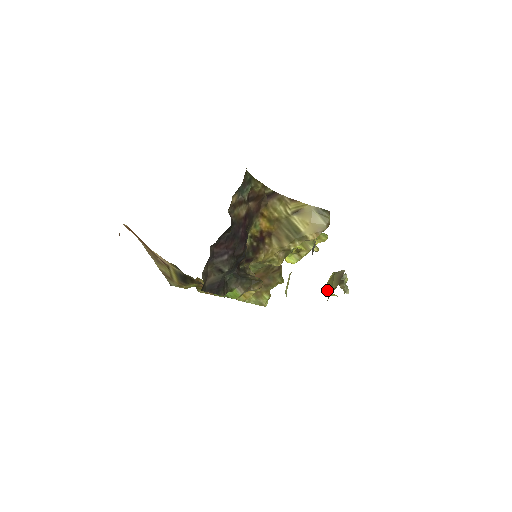
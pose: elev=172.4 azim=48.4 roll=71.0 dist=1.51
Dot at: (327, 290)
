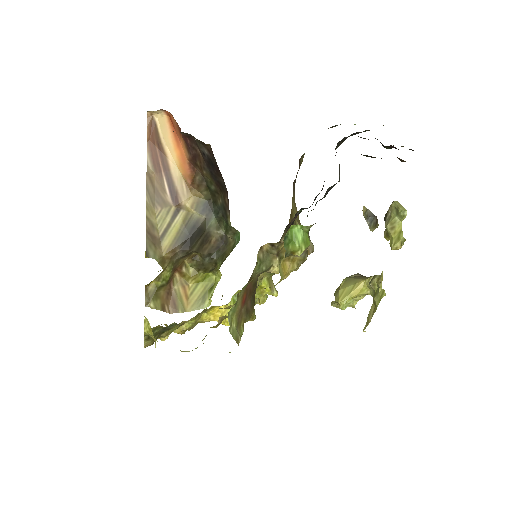
Dot at: (346, 293)
